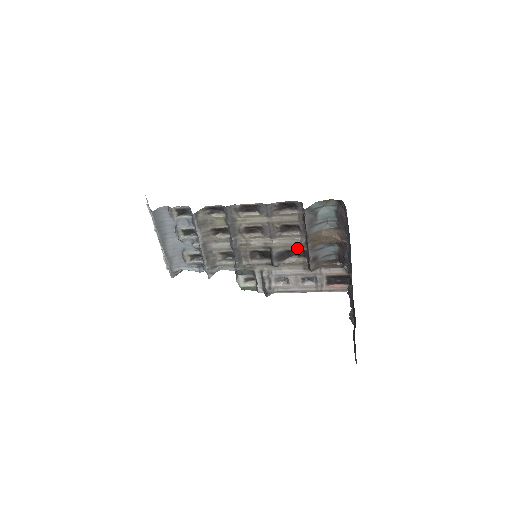
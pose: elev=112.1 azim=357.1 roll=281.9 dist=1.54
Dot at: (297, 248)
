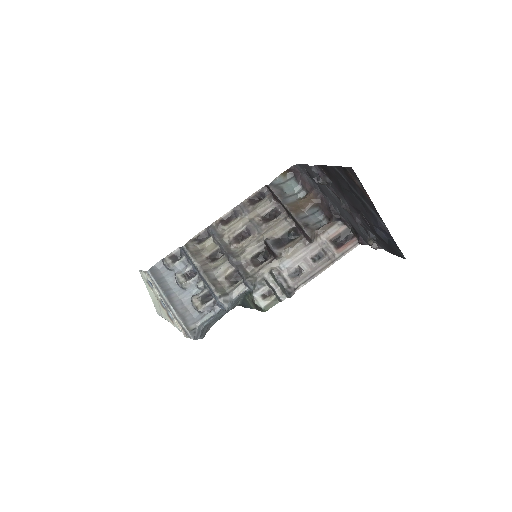
Dot at: (287, 229)
